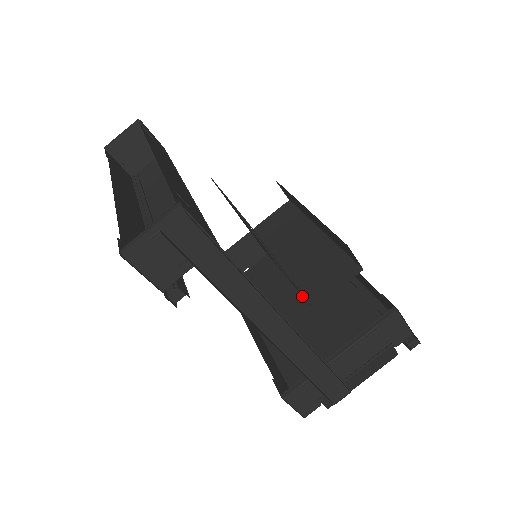
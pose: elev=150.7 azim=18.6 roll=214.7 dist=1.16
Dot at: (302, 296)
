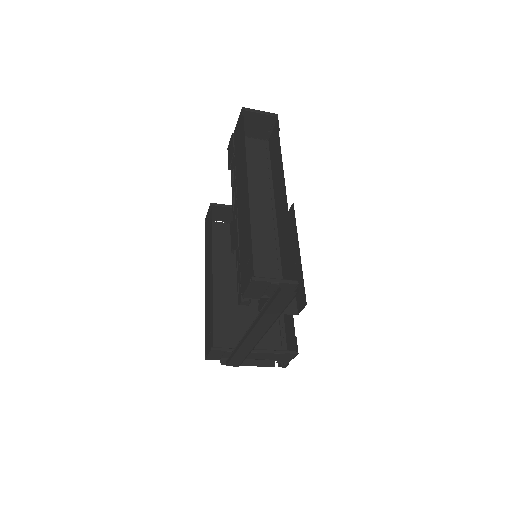
Dot at: occluded
